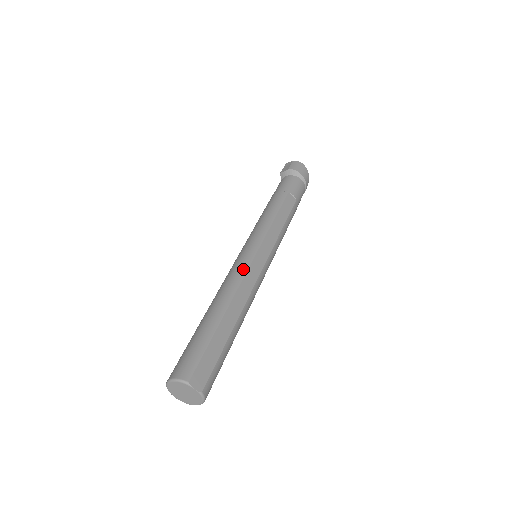
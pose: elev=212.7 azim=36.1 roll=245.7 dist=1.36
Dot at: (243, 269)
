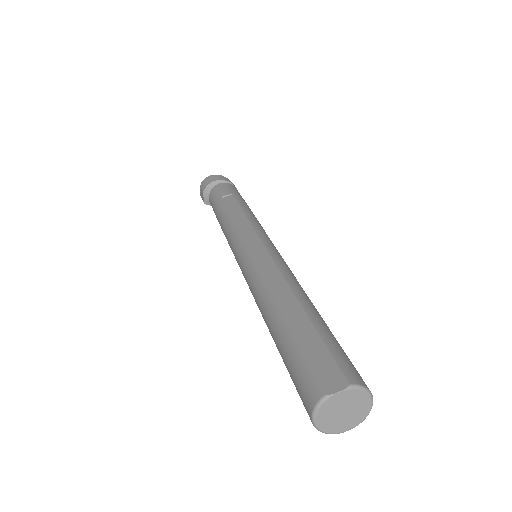
Dot at: (252, 271)
